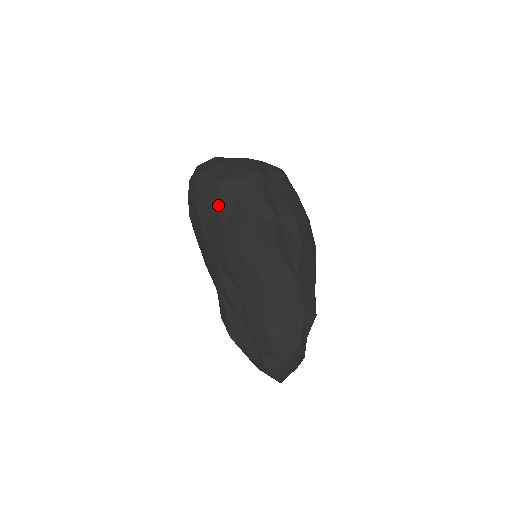
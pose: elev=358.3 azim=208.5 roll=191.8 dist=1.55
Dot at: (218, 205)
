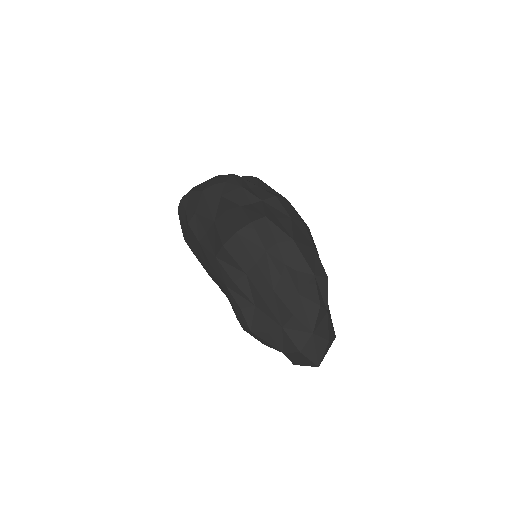
Dot at: (205, 209)
